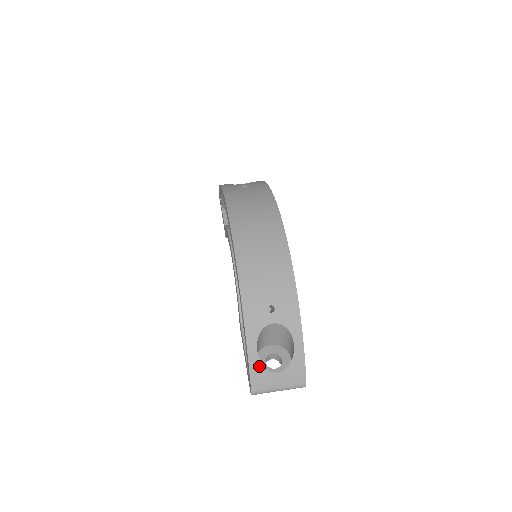
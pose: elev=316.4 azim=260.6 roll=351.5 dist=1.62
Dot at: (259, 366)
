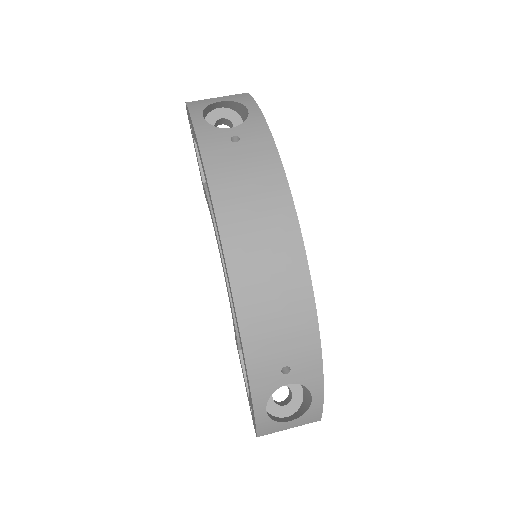
Dot at: (268, 421)
